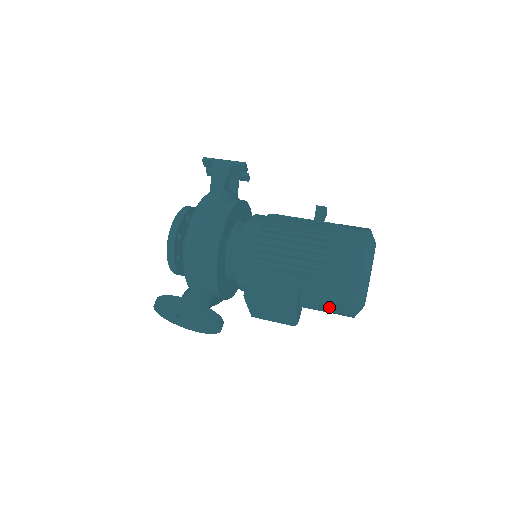
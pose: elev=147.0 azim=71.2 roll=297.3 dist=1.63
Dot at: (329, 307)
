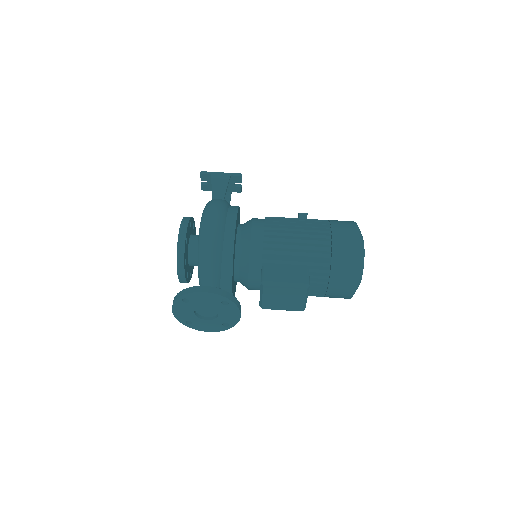
Dot at: (334, 287)
